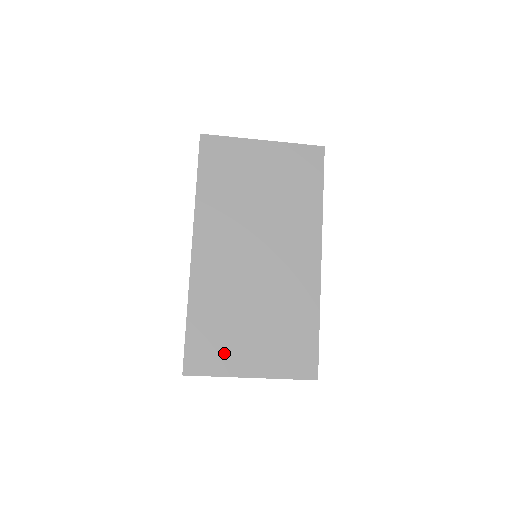
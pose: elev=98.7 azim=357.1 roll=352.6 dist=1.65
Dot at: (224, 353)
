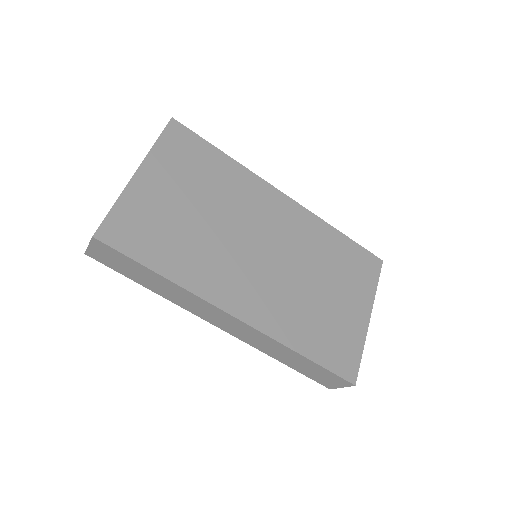
Dot at: (345, 333)
